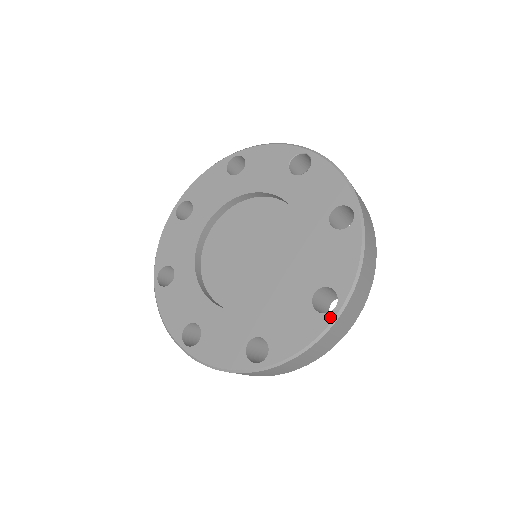
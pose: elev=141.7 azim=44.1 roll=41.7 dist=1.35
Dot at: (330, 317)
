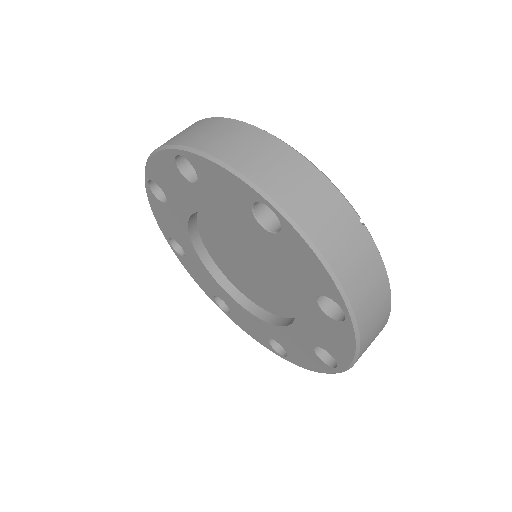
Dot at: (332, 370)
